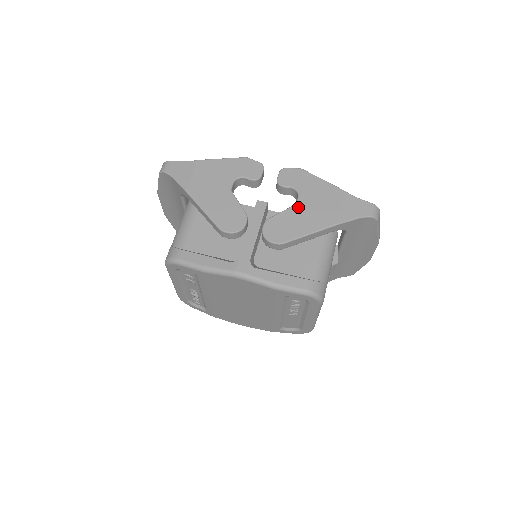
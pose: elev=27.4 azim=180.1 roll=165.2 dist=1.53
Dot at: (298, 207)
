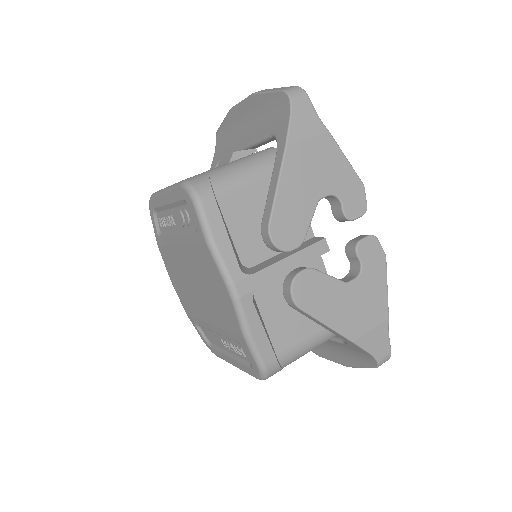
Dot at: (345, 288)
